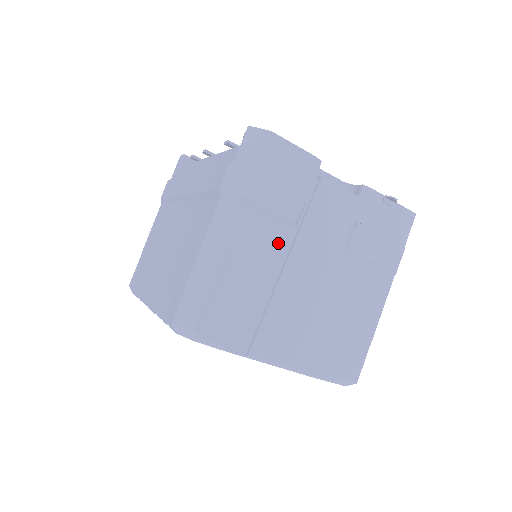
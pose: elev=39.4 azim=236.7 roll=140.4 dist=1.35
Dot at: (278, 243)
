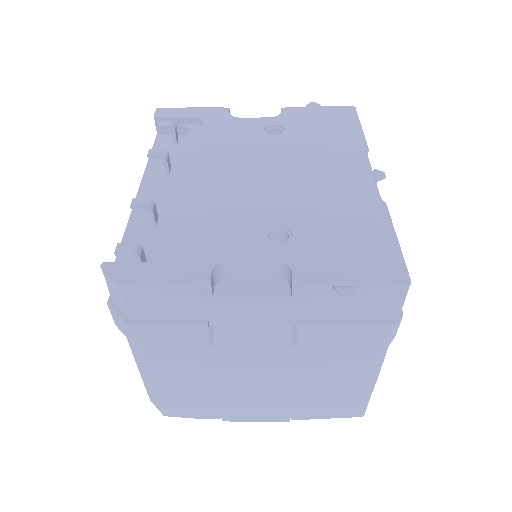
Dot at: (202, 359)
